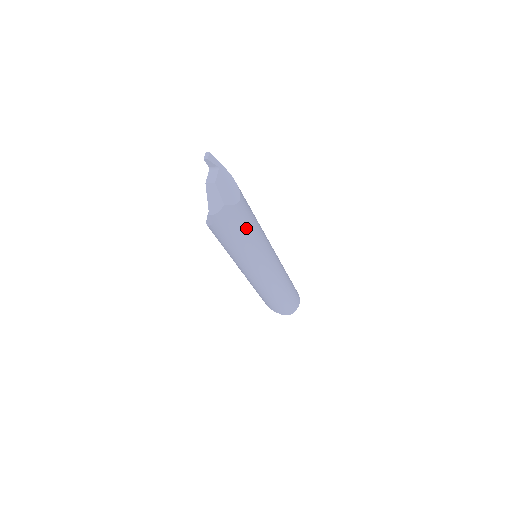
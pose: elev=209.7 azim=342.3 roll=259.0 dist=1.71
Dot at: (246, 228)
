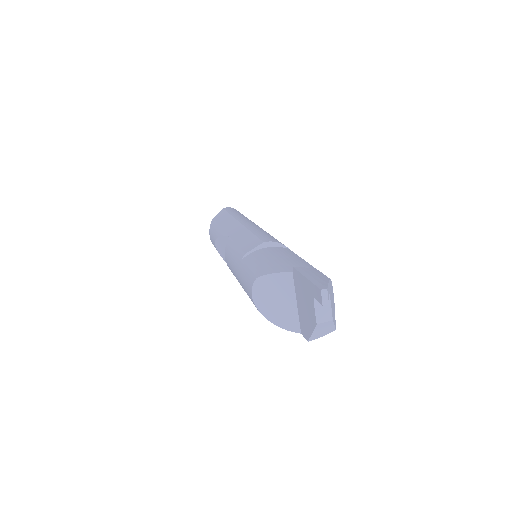
Dot at: occluded
